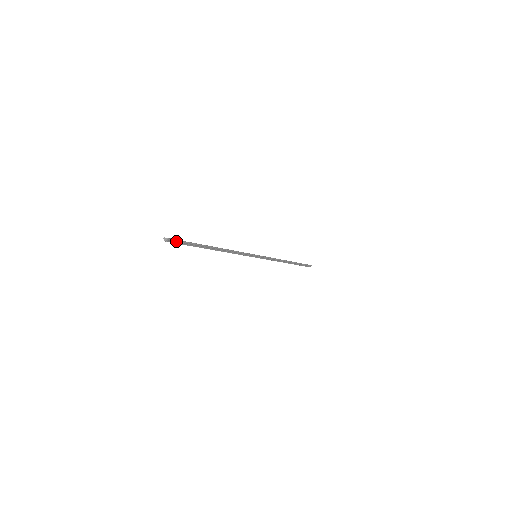
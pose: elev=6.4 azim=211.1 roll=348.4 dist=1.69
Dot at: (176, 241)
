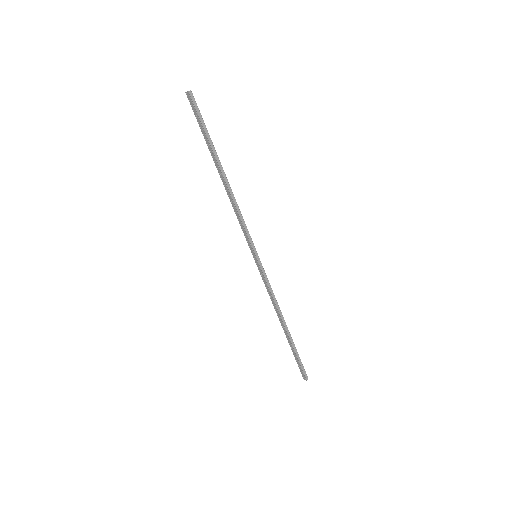
Dot at: (196, 105)
